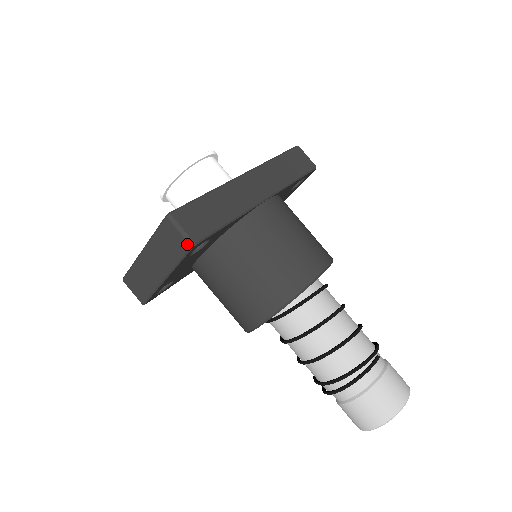
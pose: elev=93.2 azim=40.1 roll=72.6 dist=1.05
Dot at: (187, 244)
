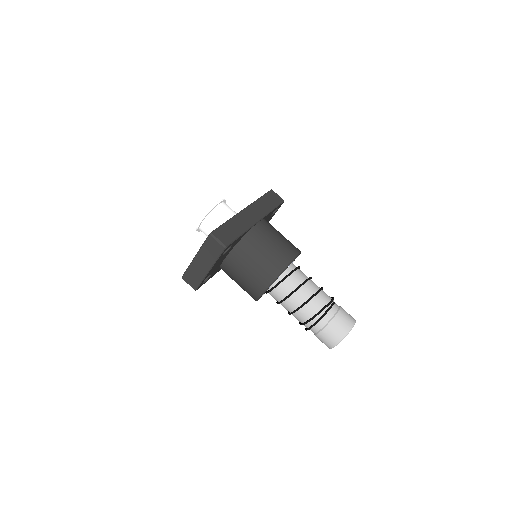
Dot at: (222, 247)
